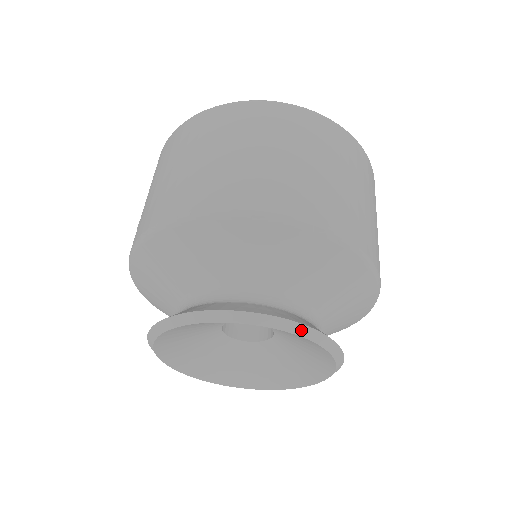
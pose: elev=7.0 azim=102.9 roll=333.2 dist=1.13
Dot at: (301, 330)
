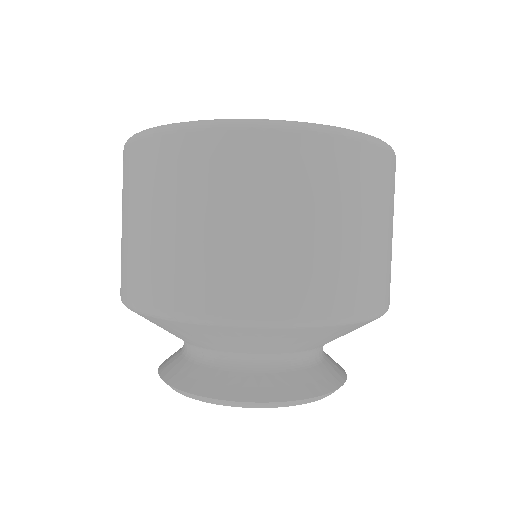
Dot at: (216, 401)
